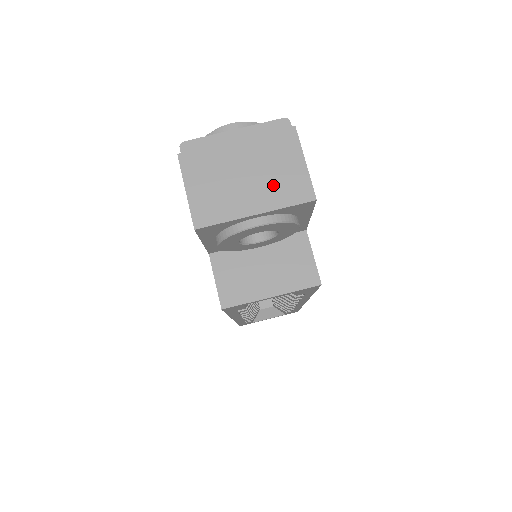
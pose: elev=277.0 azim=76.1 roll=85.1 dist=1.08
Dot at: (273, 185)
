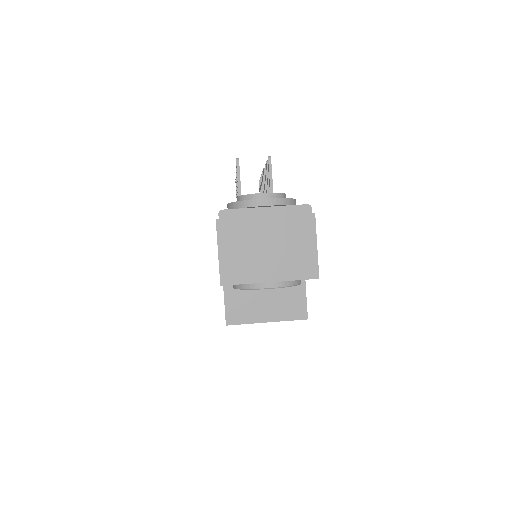
Dot at: (288, 260)
